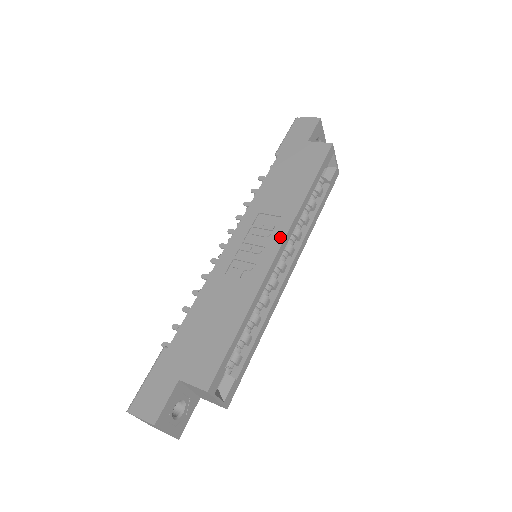
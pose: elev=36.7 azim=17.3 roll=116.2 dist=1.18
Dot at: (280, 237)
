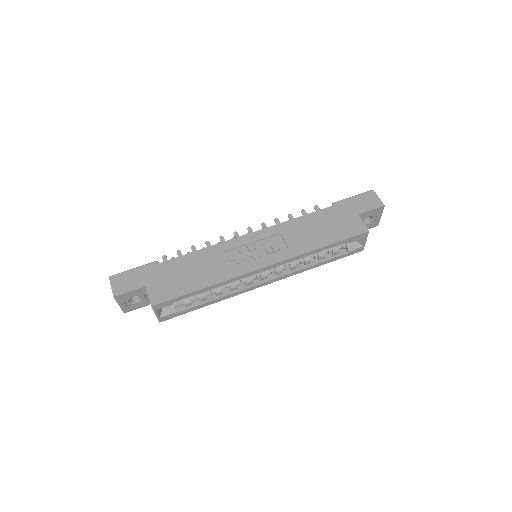
Dot at: (273, 260)
